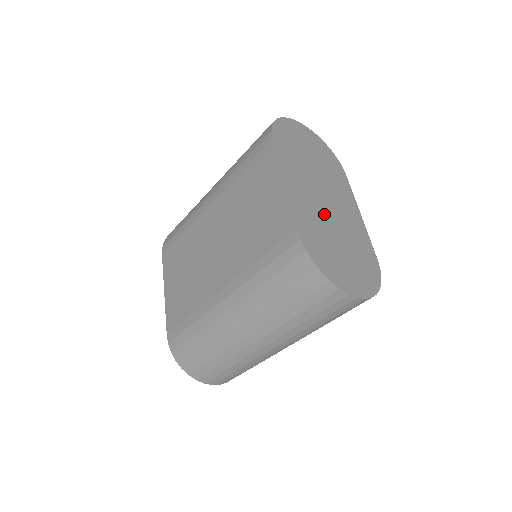
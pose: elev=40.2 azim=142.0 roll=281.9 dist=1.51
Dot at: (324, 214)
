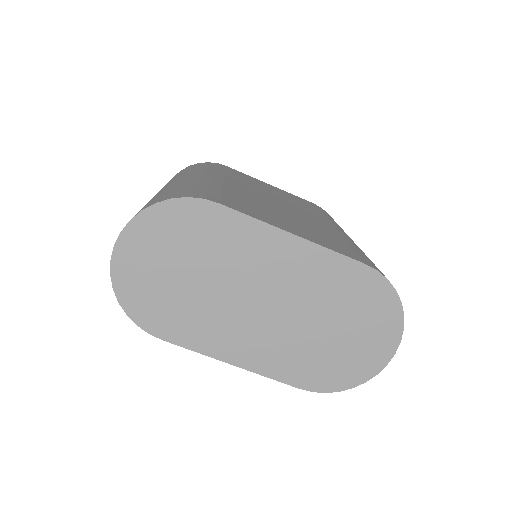
Dot at: (285, 326)
